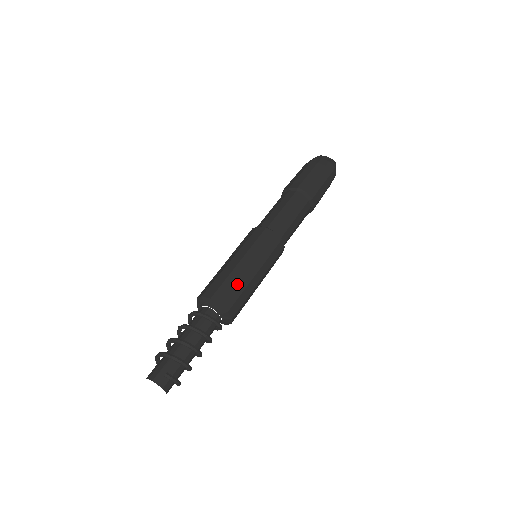
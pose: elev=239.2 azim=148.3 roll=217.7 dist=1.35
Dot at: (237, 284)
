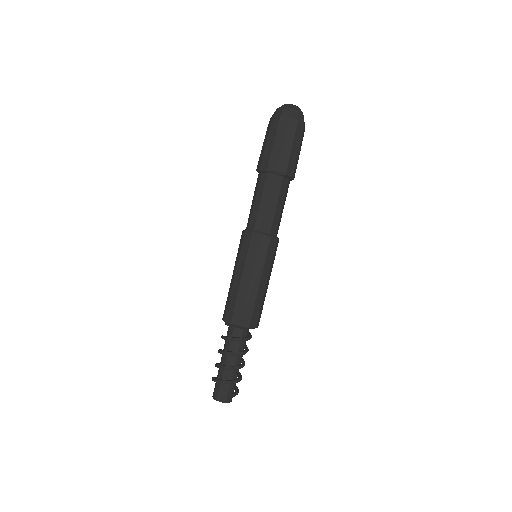
Dot at: (256, 303)
